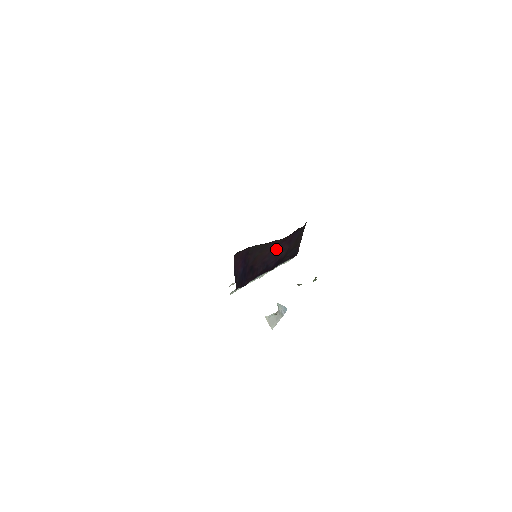
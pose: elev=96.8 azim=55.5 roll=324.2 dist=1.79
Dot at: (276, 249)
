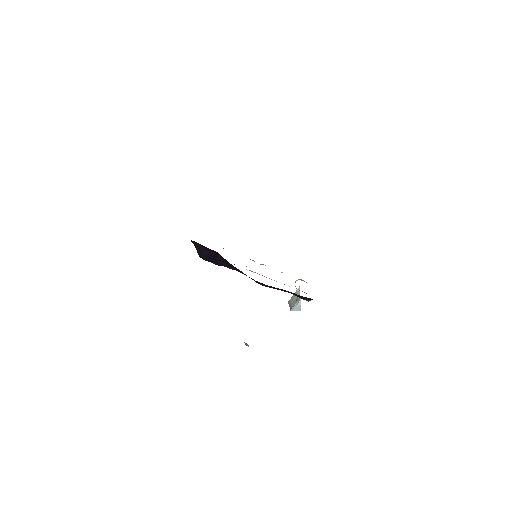
Dot at: occluded
